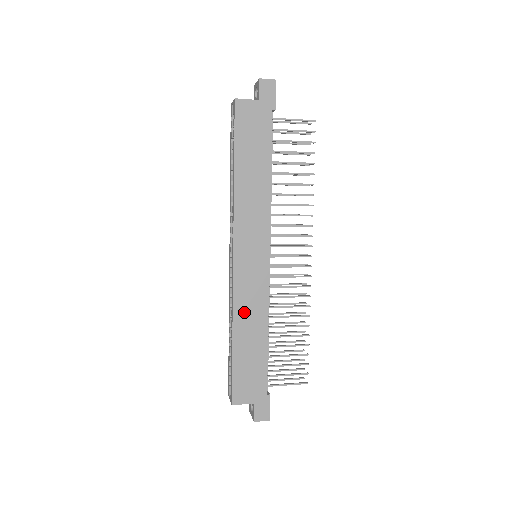
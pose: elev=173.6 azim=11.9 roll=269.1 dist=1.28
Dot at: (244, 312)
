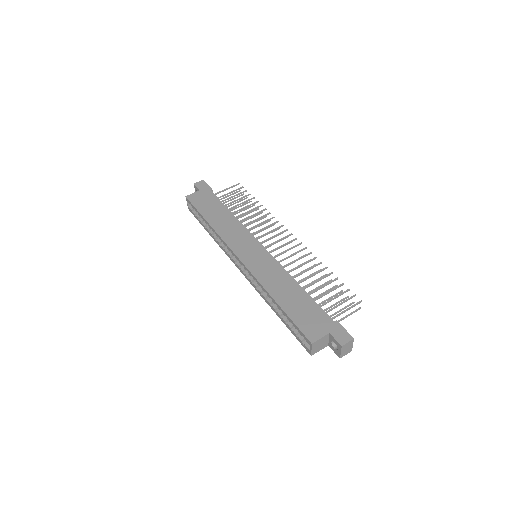
Dot at: (270, 281)
